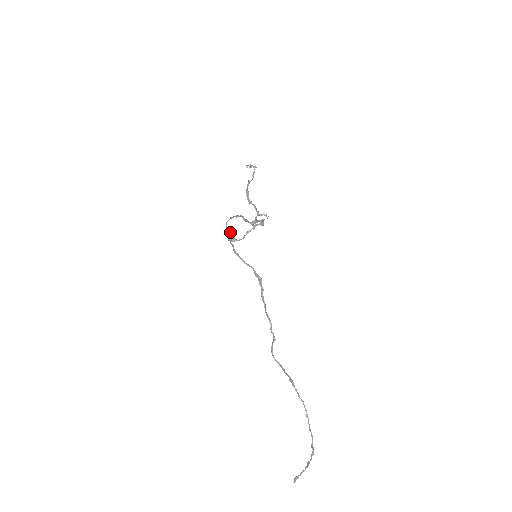
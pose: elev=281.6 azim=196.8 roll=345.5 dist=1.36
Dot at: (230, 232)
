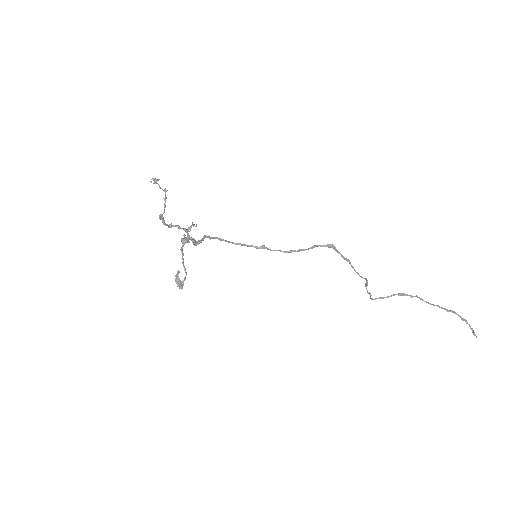
Dot at: (177, 278)
